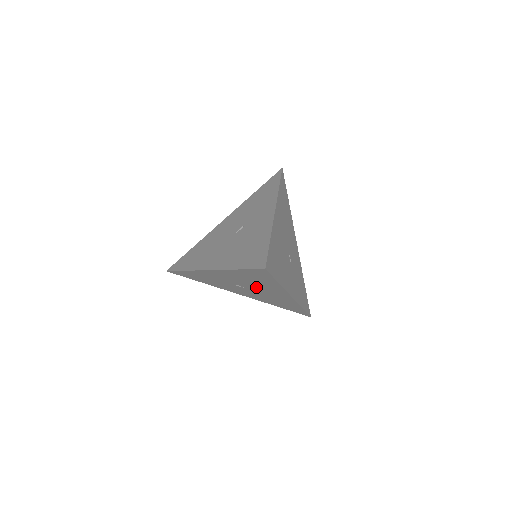
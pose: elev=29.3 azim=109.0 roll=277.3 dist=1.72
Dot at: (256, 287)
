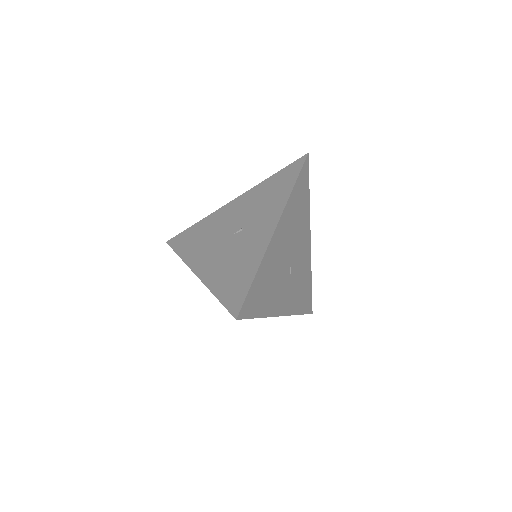
Dot at: occluded
